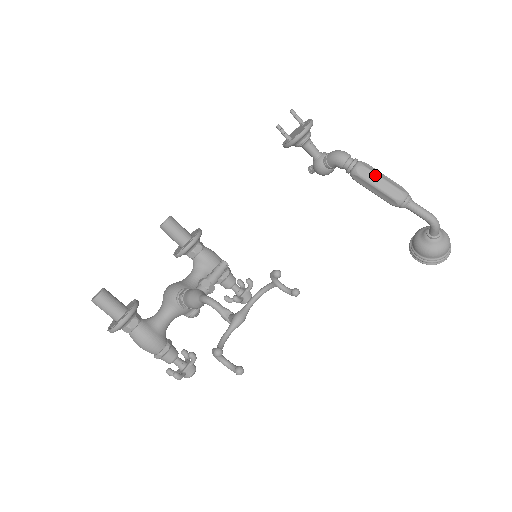
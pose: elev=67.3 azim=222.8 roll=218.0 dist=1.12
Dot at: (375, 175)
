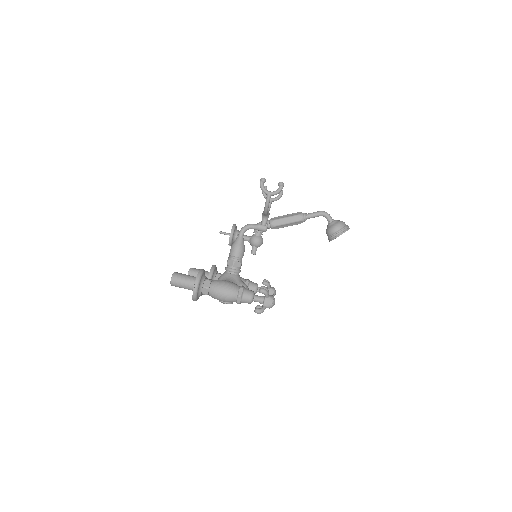
Dot at: (281, 216)
